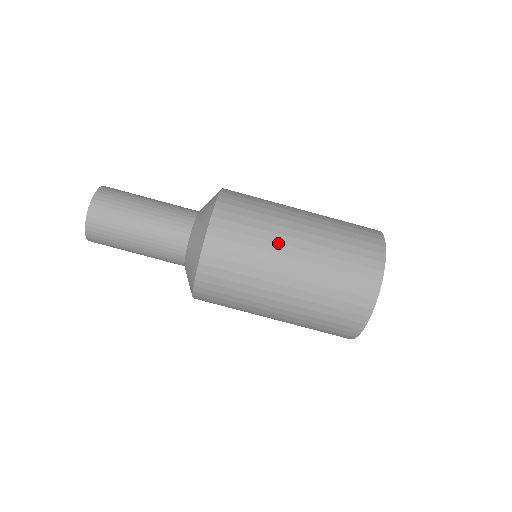
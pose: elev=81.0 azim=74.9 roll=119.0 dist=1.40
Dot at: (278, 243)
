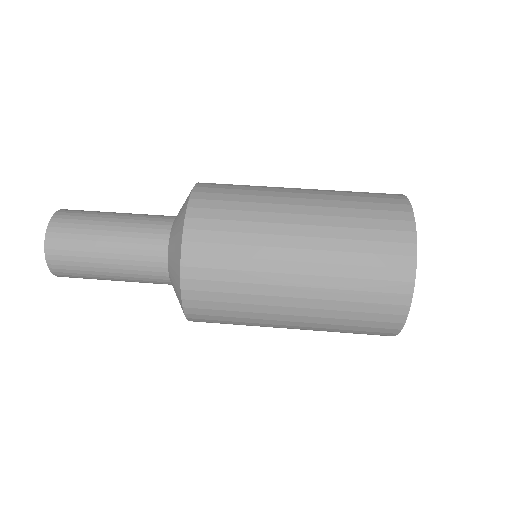
Dot at: occluded
